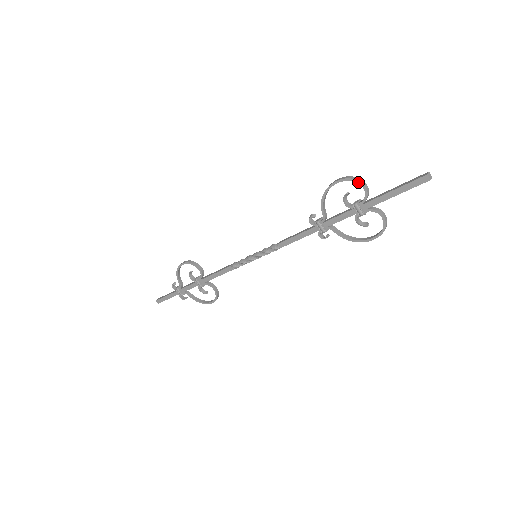
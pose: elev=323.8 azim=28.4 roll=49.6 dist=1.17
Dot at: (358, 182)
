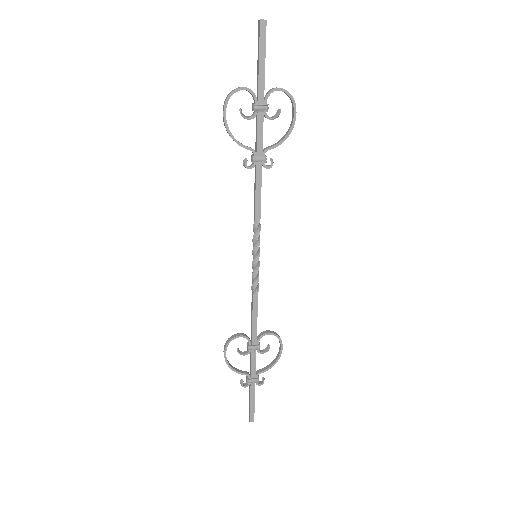
Dot at: (235, 91)
